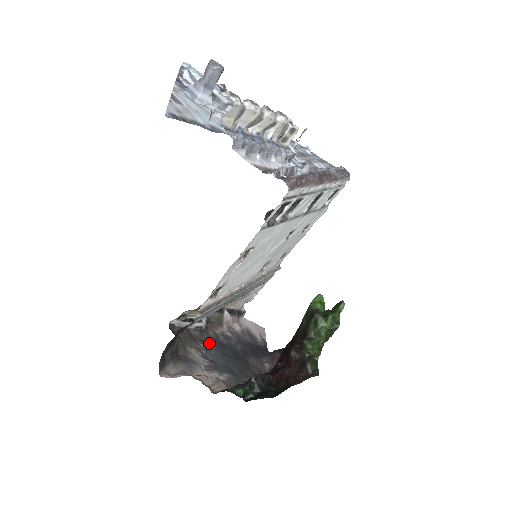
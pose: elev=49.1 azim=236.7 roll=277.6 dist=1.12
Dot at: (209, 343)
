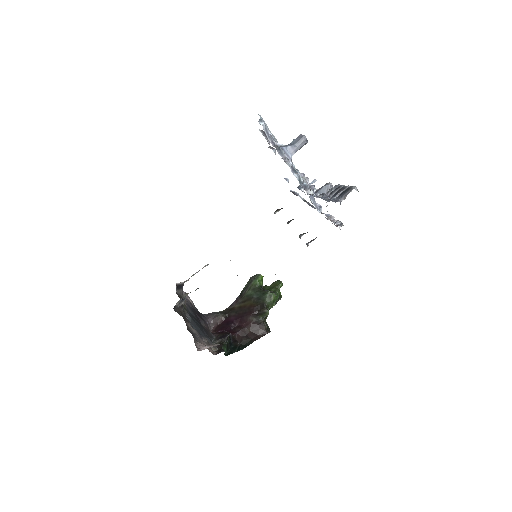
Dot at: (188, 316)
